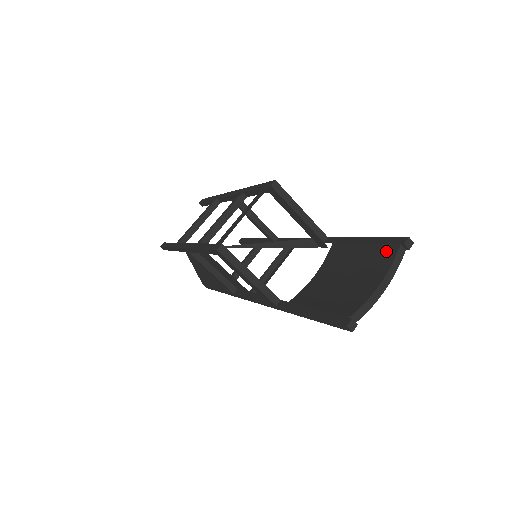
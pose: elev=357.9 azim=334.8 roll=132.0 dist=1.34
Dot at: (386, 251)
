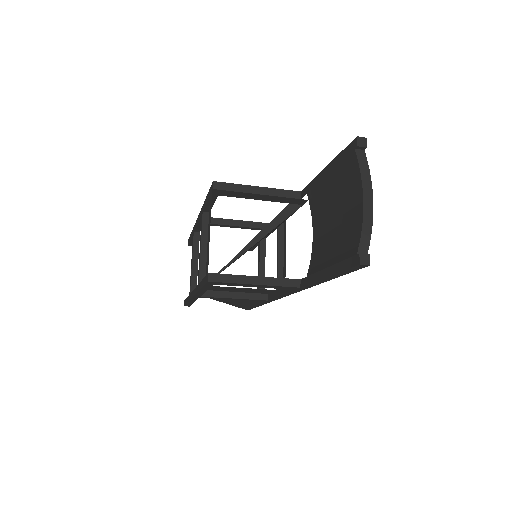
Dot at: (348, 166)
